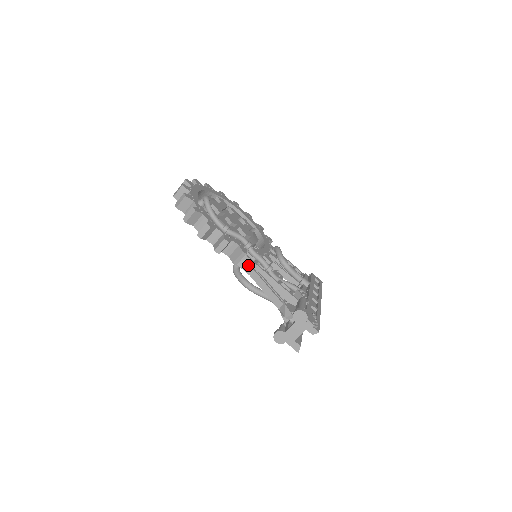
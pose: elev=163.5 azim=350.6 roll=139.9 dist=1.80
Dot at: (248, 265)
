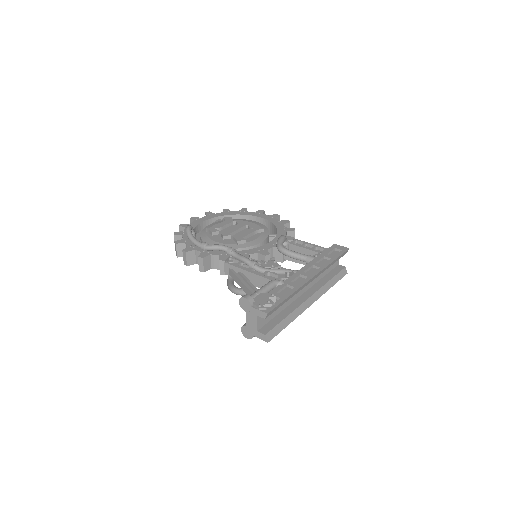
Dot at: (230, 270)
